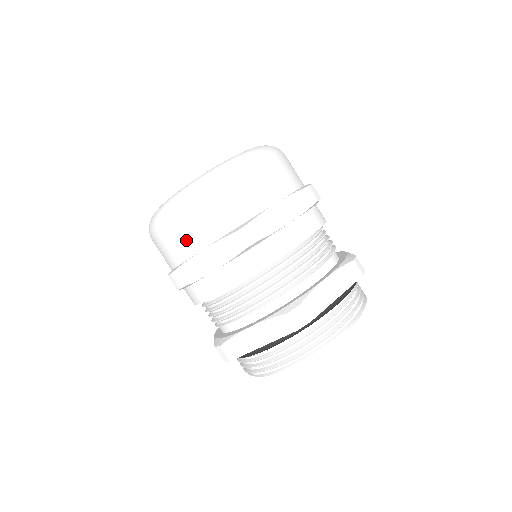
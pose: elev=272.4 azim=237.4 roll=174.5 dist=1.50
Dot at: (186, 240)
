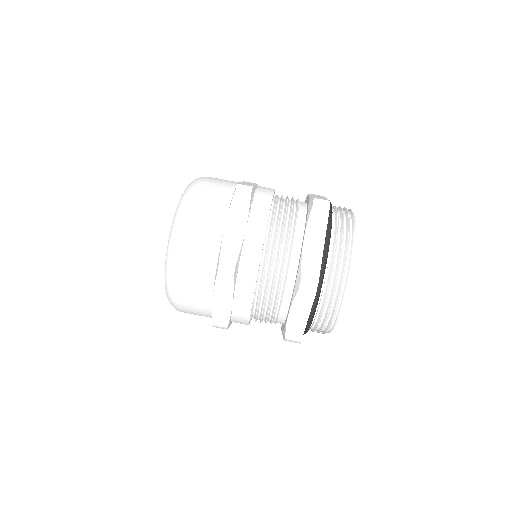
Dot at: (209, 228)
